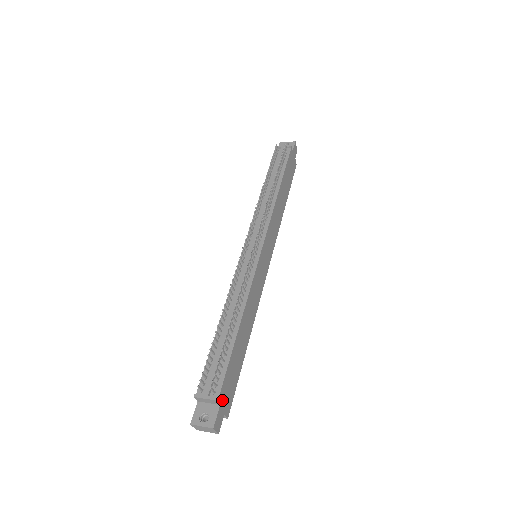
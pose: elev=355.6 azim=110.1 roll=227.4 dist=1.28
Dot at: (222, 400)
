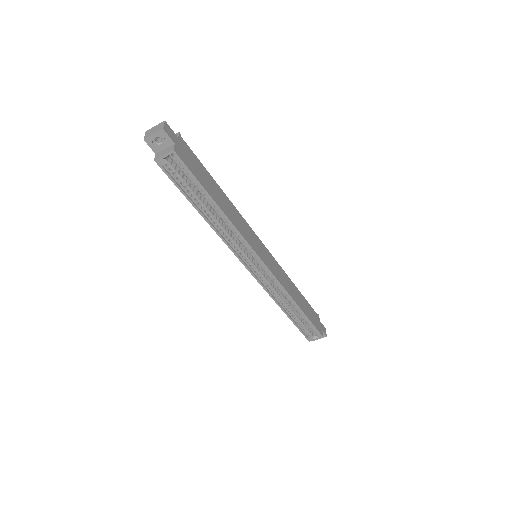
Dot at: (181, 143)
